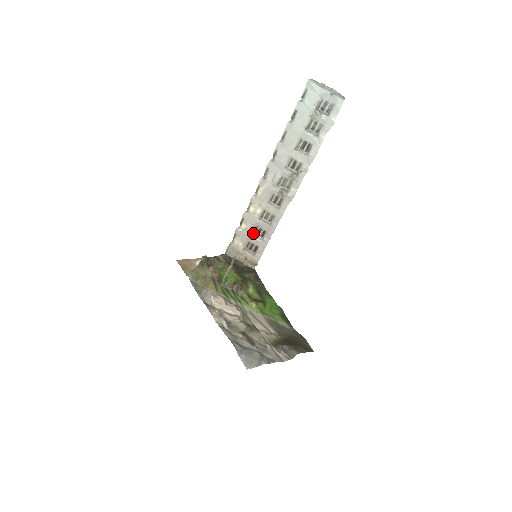
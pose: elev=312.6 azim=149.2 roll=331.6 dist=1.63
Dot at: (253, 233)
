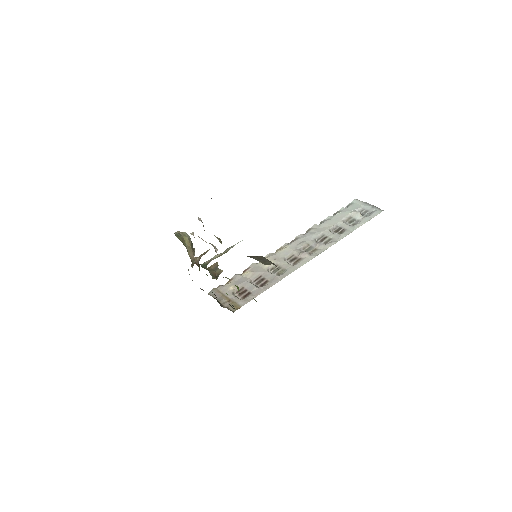
Dot at: (252, 282)
